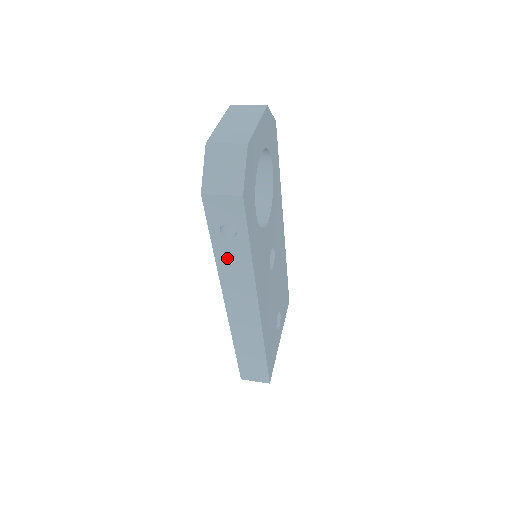
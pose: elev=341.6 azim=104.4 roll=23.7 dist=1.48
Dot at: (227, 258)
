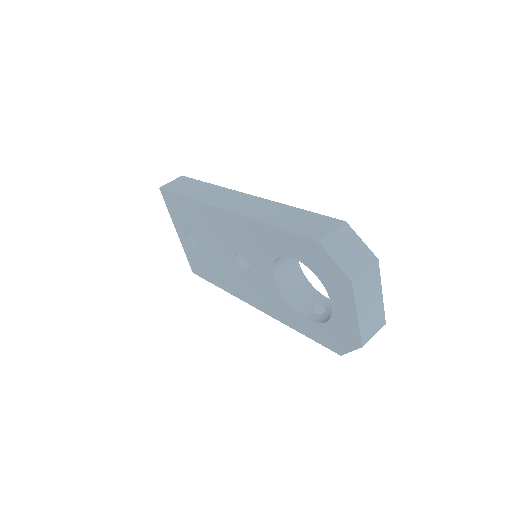
Dot at: occluded
